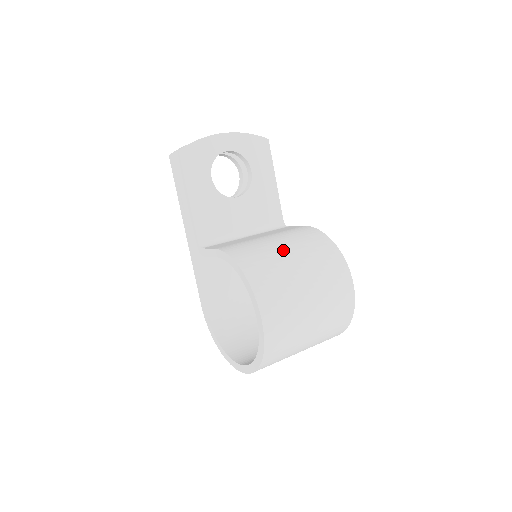
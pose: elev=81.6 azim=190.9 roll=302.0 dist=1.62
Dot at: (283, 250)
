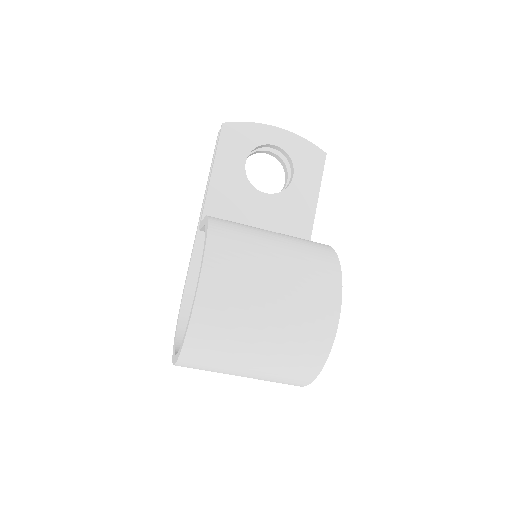
Dot at: (271, 239)
